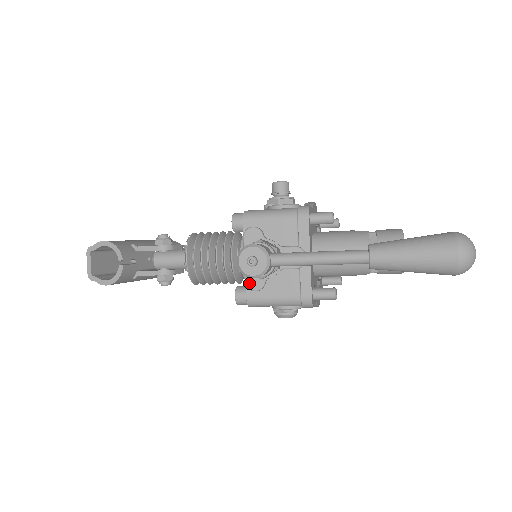
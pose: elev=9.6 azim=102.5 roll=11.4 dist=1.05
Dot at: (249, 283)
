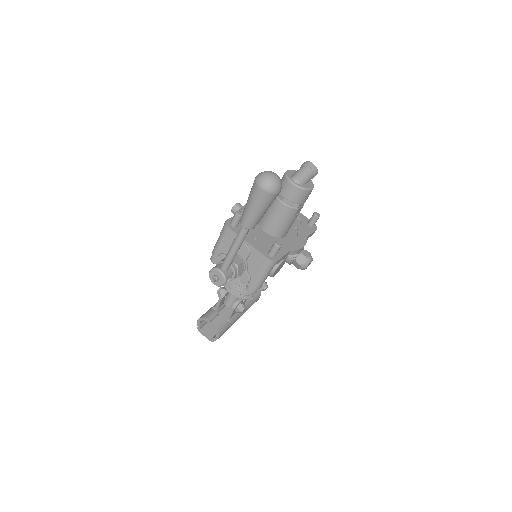
Dot at: (243, 281)
